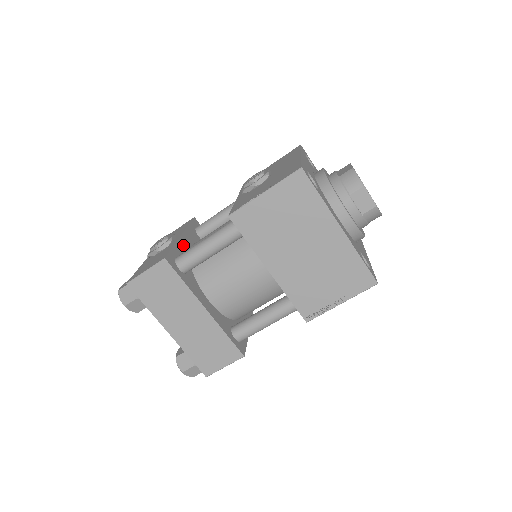
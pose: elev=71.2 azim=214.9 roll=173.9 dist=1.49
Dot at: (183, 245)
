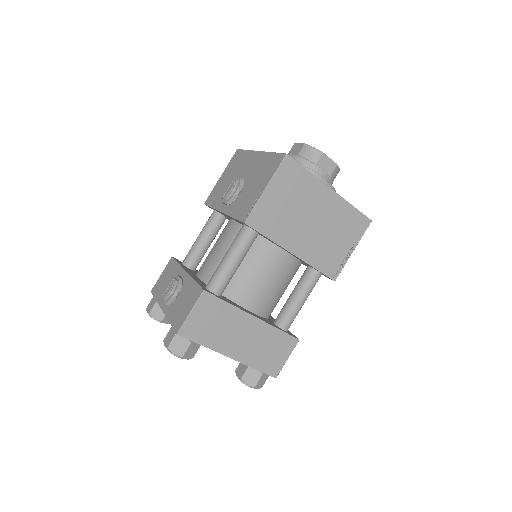
Dot at: (195, 278)
